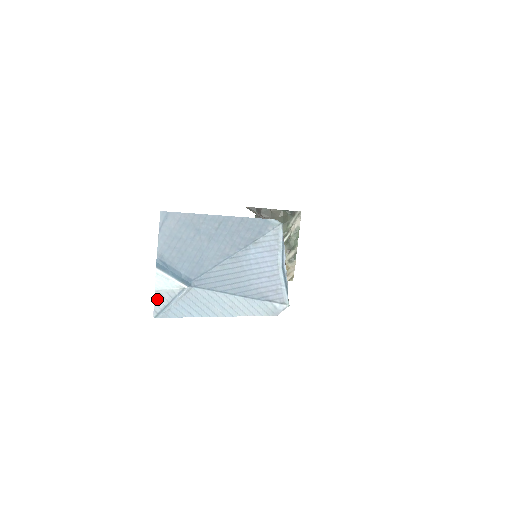
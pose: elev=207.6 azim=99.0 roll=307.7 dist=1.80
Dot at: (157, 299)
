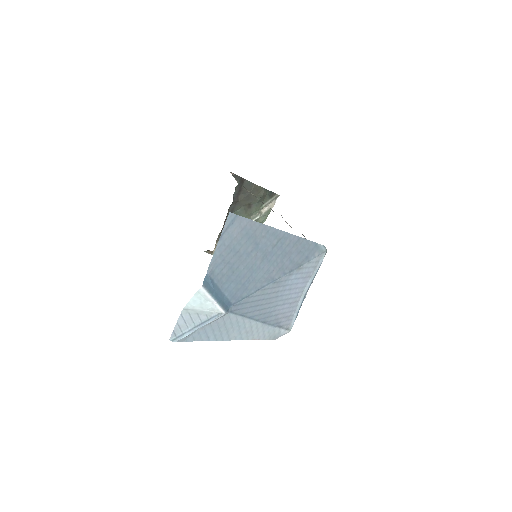
Dot at: (182, 319)
